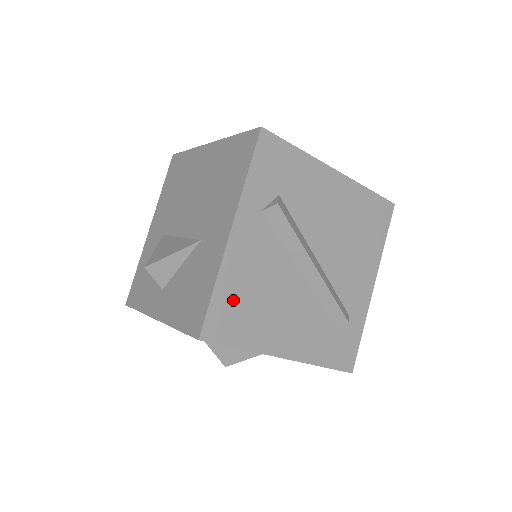
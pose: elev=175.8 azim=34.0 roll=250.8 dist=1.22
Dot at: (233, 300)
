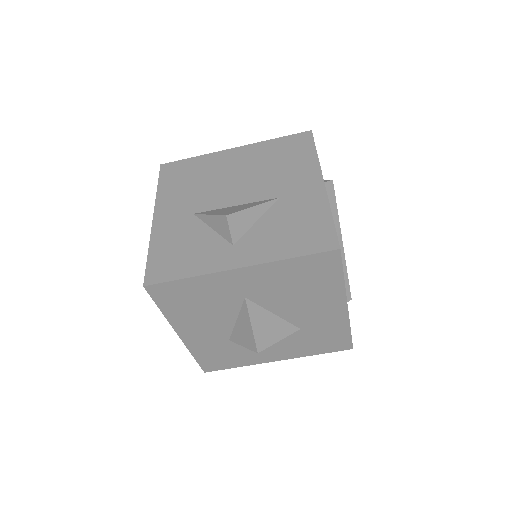
Dot at: occluded
